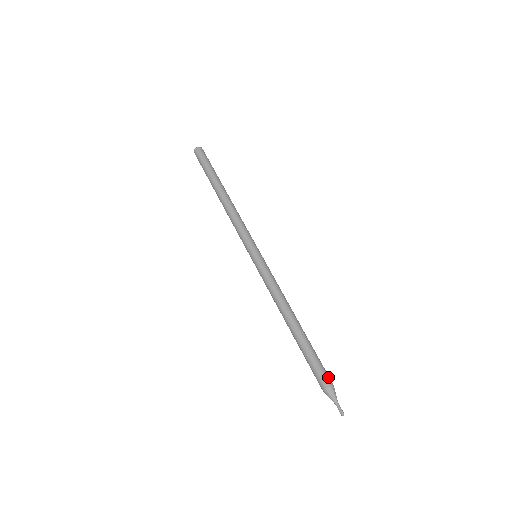
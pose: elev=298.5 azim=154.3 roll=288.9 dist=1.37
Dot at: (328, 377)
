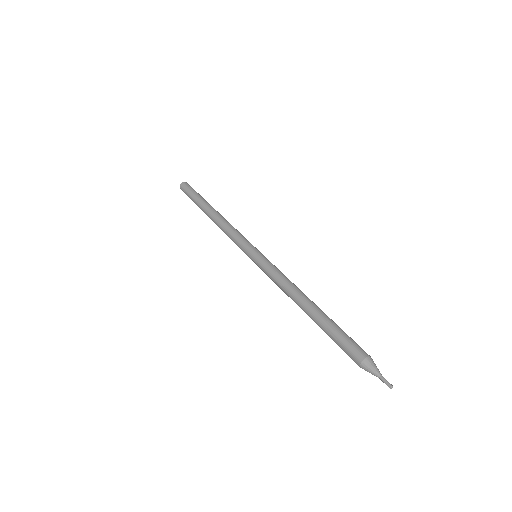
Dot at: occluded
